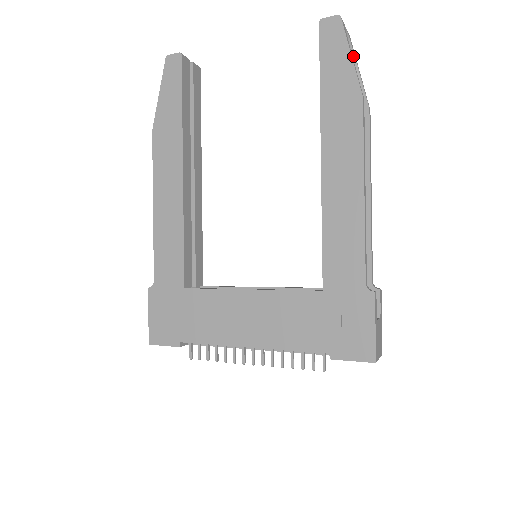
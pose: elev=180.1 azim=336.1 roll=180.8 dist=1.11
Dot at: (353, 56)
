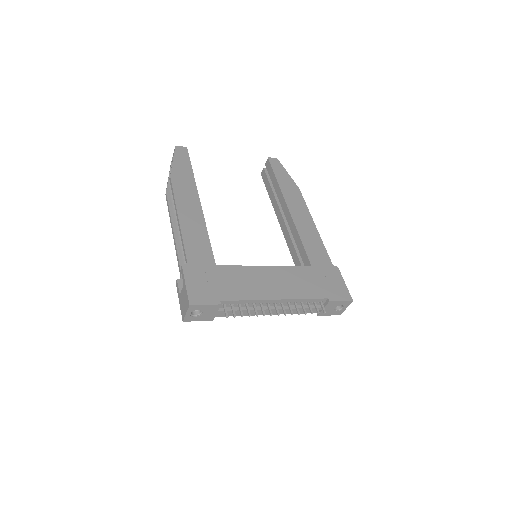
Dot at: occluded
